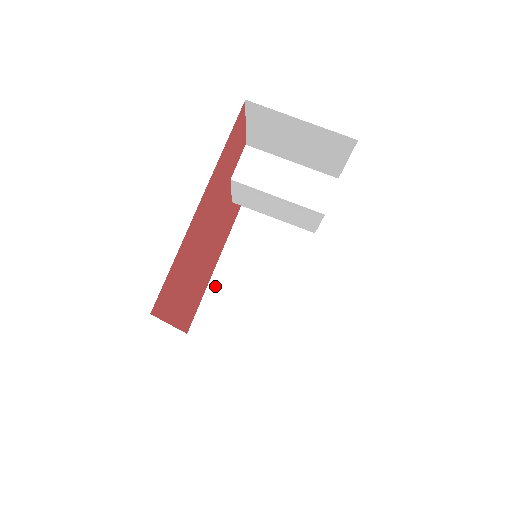
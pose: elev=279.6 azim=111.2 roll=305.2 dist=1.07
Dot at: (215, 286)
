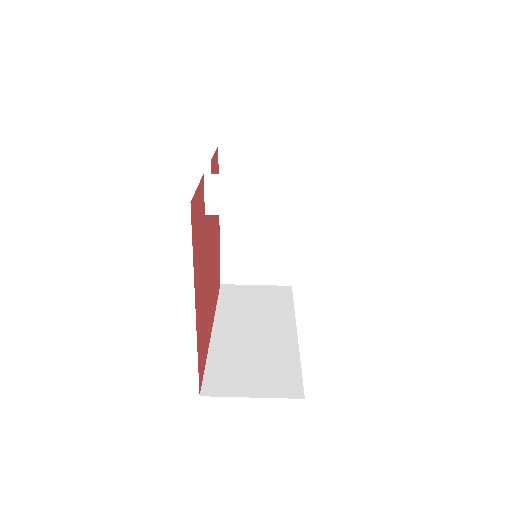
Dot at: (226, 240)
